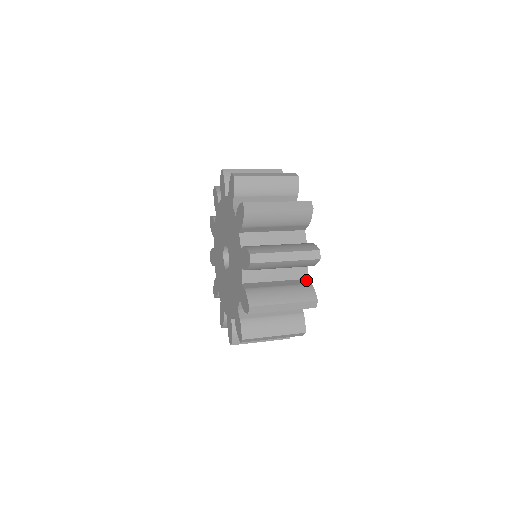
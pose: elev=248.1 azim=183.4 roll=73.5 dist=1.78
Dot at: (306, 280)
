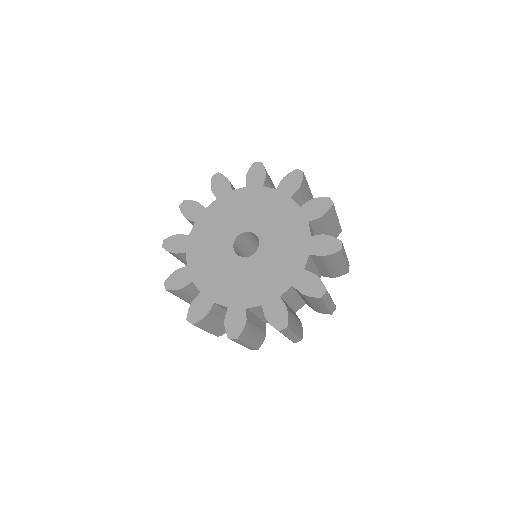
Dot at: occluded
